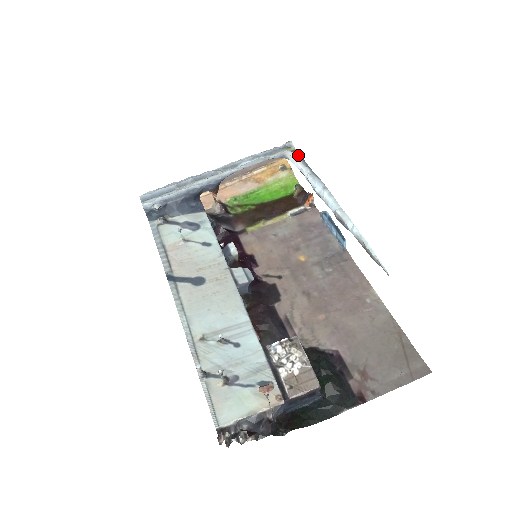
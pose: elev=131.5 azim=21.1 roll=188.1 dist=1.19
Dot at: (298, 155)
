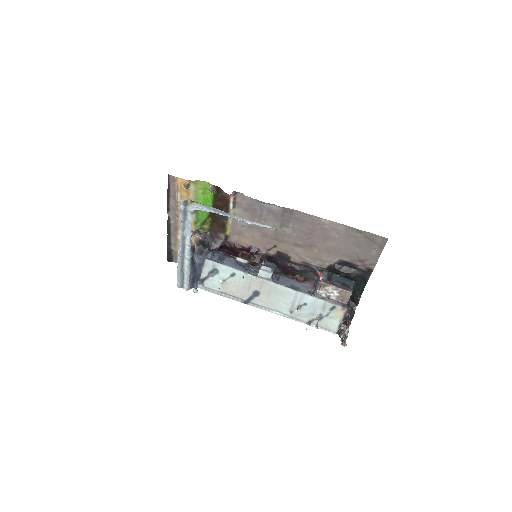
Dot at: (199, 205)
